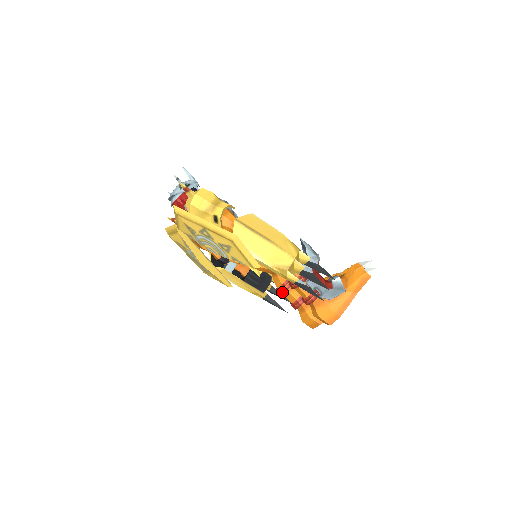
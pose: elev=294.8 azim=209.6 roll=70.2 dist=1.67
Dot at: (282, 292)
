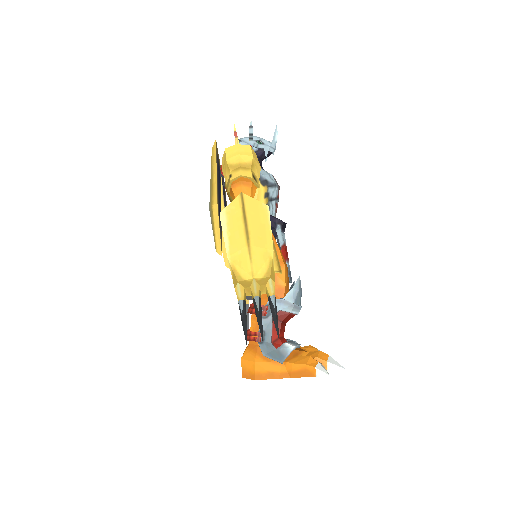
Dot at: occluded
